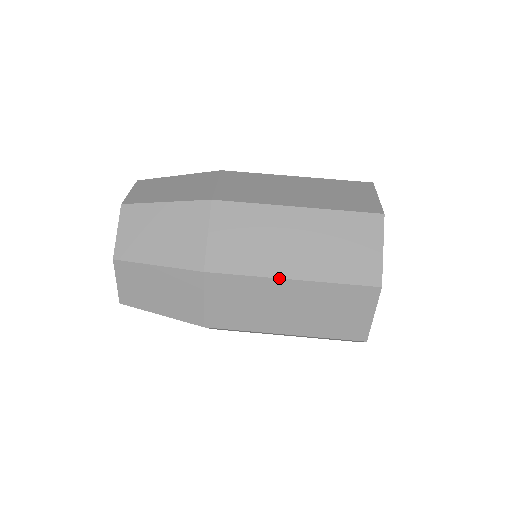
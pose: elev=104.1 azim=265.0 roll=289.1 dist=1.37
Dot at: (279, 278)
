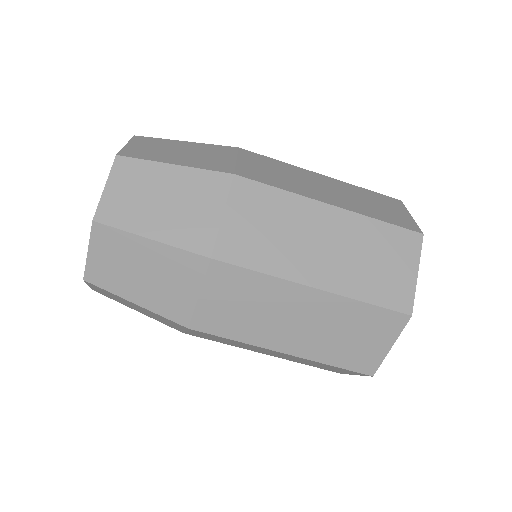
Dot at: (270, 349)
